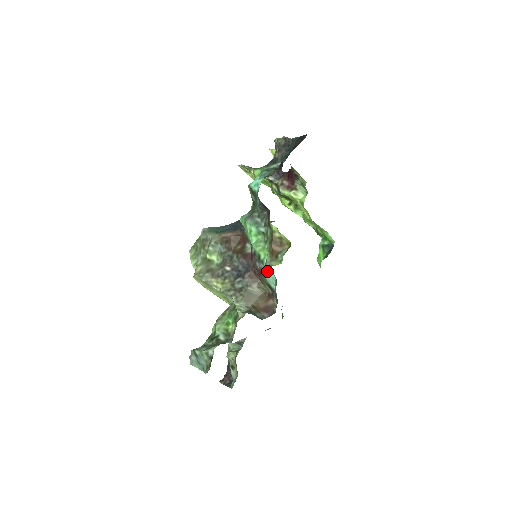
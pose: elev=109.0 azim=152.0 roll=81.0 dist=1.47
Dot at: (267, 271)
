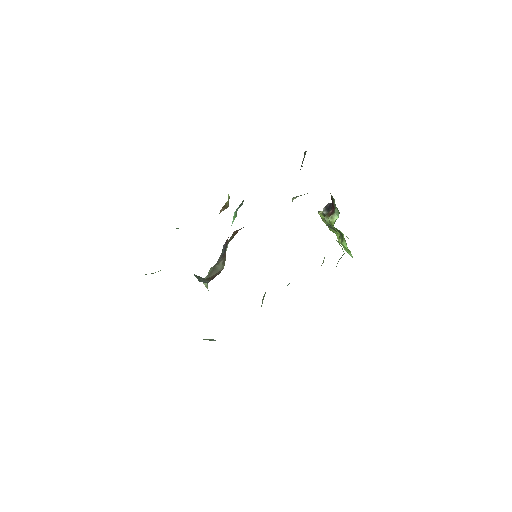
Dot at: occluded
